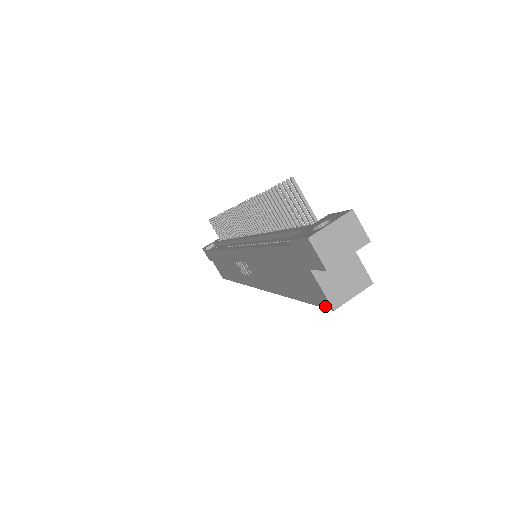
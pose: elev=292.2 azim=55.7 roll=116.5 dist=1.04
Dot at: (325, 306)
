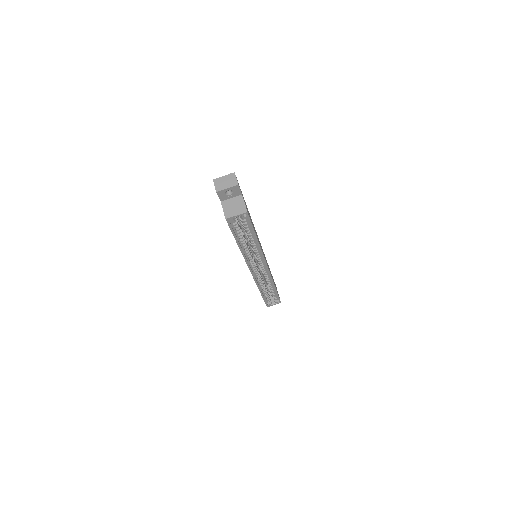
Dot at: (227, 222)
